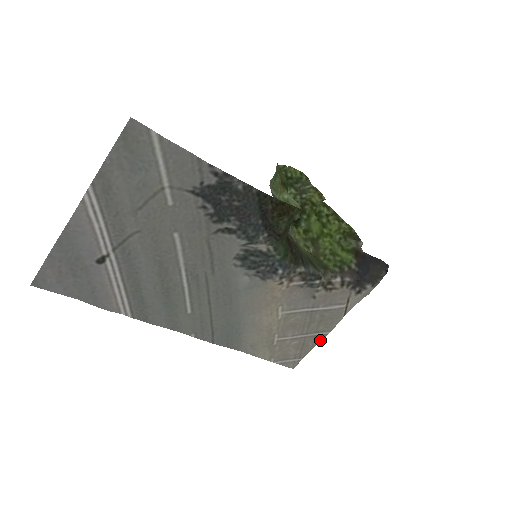
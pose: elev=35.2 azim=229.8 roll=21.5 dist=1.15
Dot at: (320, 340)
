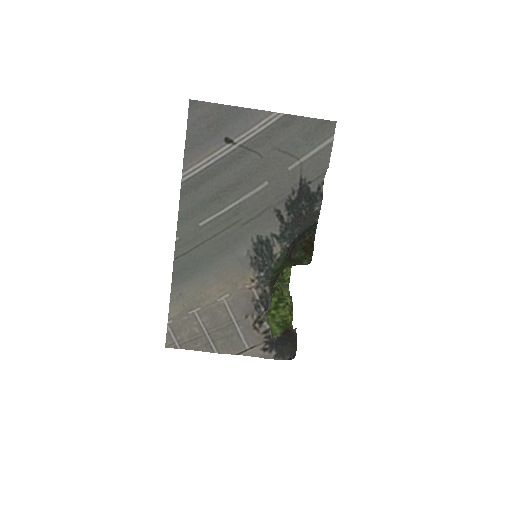
Dot at: (206, 351)
